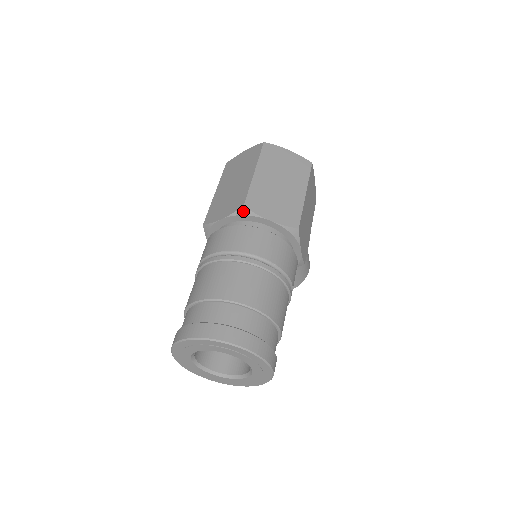
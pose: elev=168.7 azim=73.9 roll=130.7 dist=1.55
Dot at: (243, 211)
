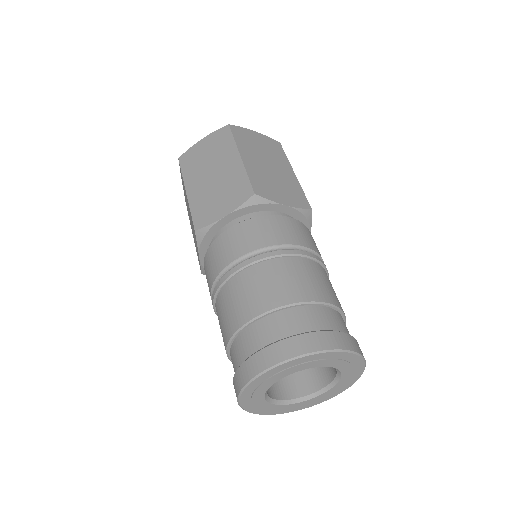
Dot at: (254, 200)
